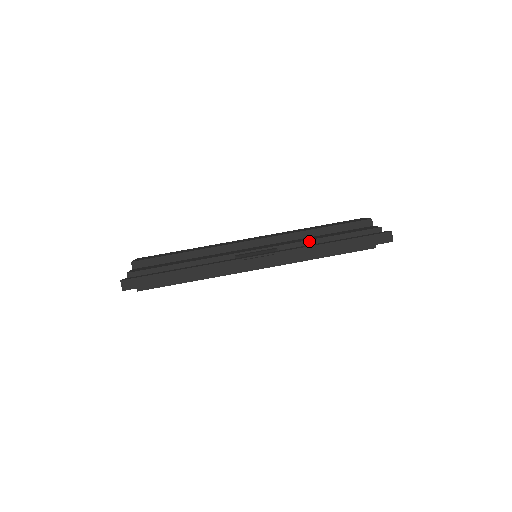
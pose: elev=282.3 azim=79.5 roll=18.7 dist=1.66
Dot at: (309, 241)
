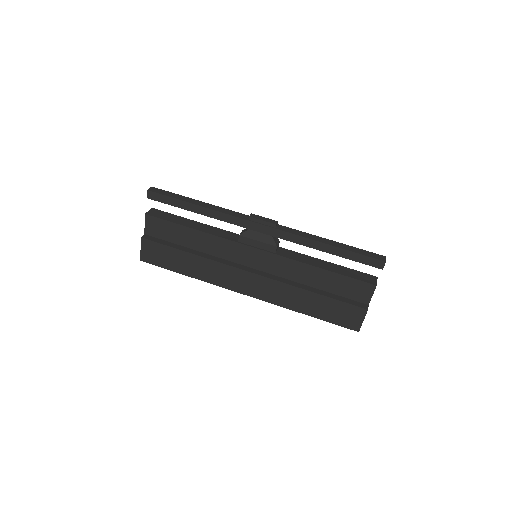
Dot at: (308, 256)
